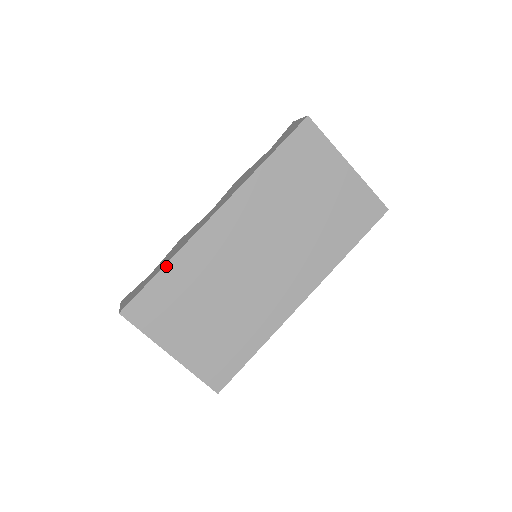
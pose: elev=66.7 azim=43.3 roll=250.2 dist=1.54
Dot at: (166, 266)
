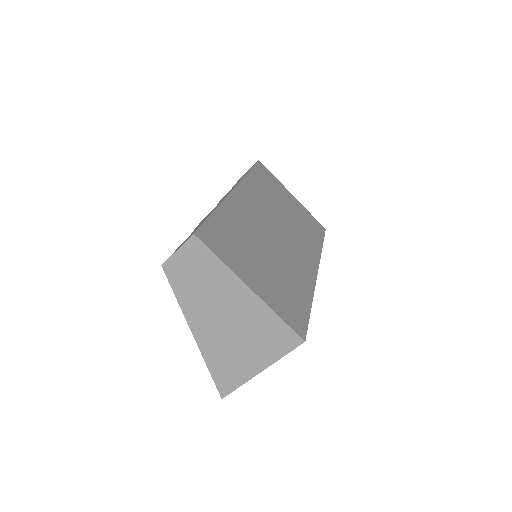
Dot at: (217, 210)
